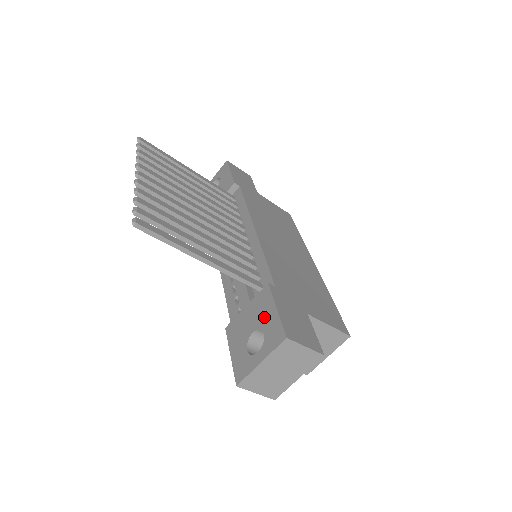
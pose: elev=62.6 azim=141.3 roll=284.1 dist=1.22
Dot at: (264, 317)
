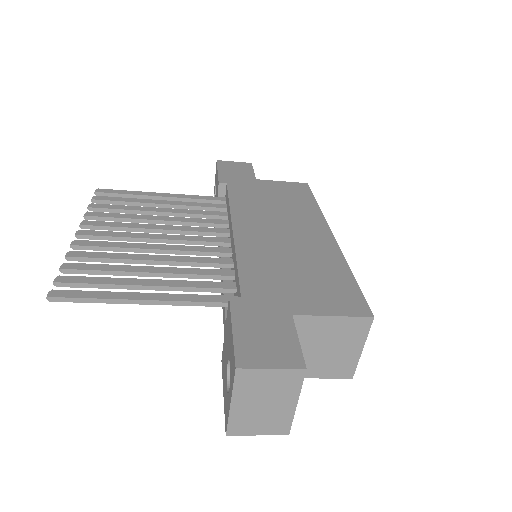
Dot at: (229, 343)
